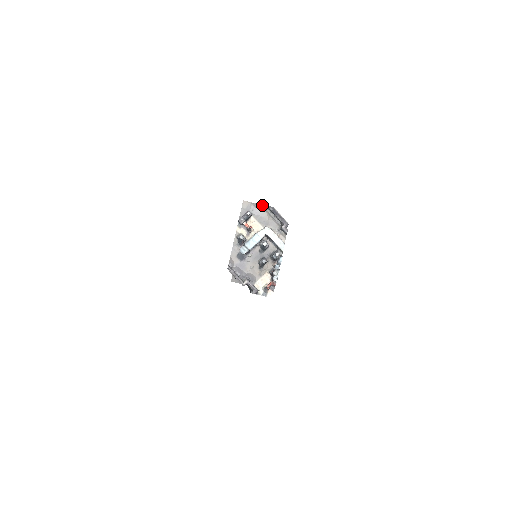
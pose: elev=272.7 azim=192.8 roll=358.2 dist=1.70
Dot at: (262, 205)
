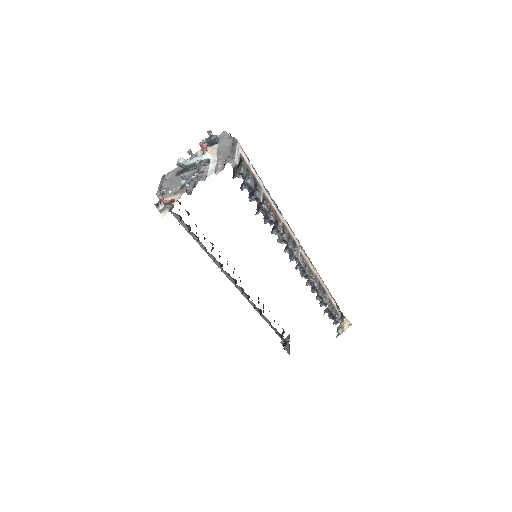
Dot at: (233, 138)
